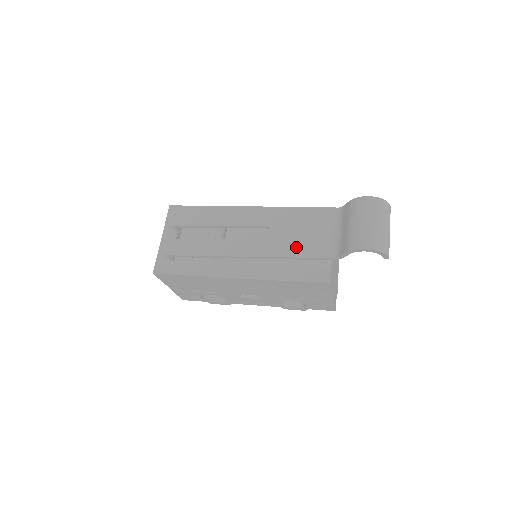
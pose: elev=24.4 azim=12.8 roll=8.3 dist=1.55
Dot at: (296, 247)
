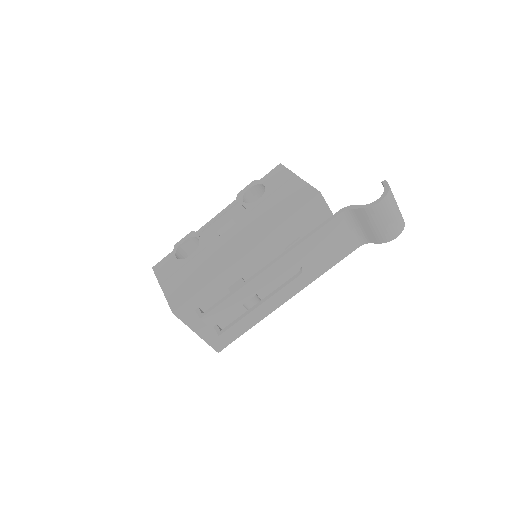
Dot at: (330, 260)
